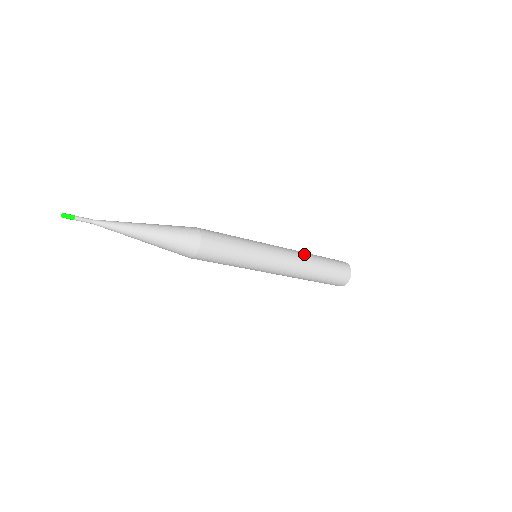
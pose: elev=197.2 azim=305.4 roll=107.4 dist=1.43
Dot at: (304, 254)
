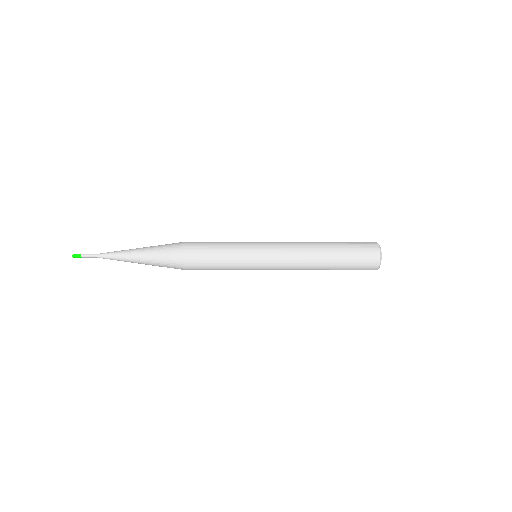
Dot at: (311, 255)
